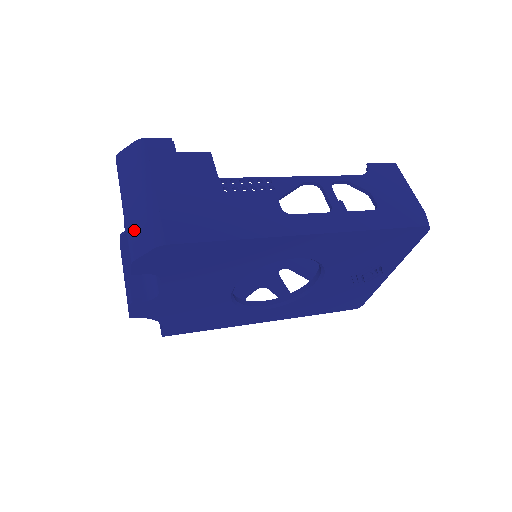
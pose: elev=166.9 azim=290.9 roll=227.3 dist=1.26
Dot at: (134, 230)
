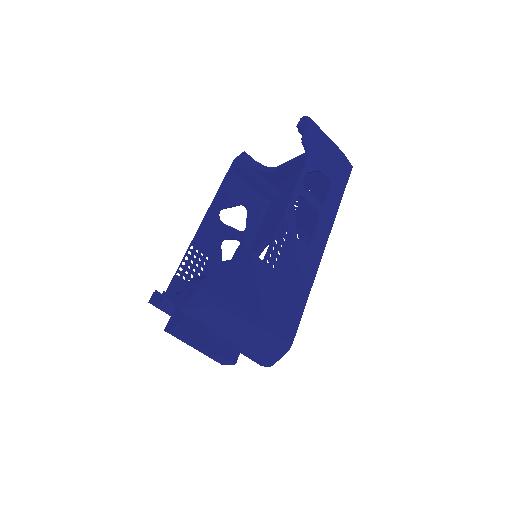
Dot at: (258, 350)
